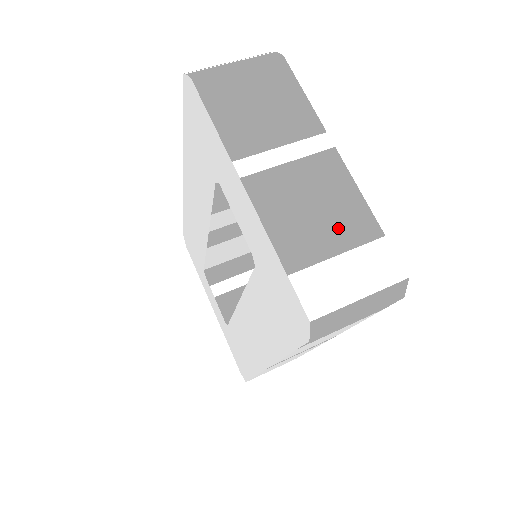
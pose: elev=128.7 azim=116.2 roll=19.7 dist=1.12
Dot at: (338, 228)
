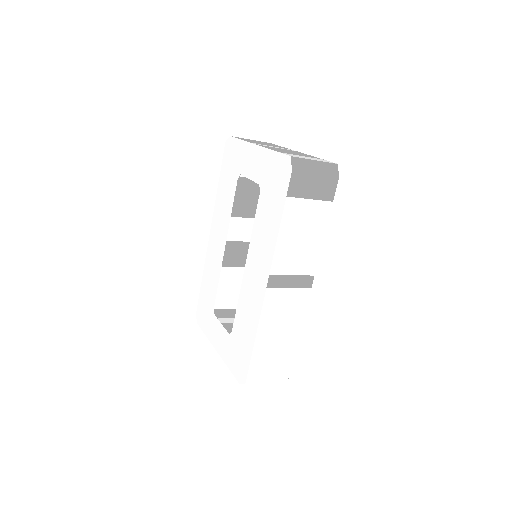
Dot at: occluded
